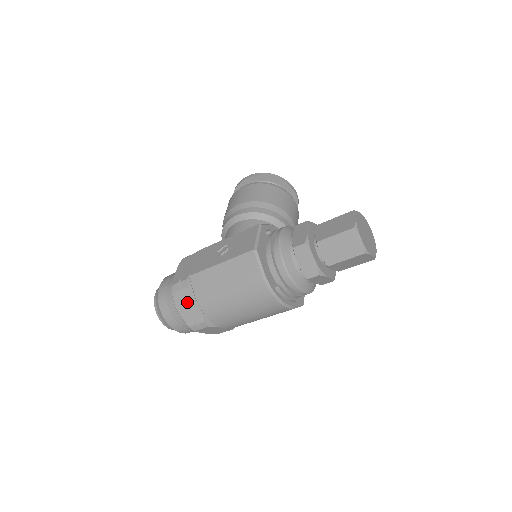
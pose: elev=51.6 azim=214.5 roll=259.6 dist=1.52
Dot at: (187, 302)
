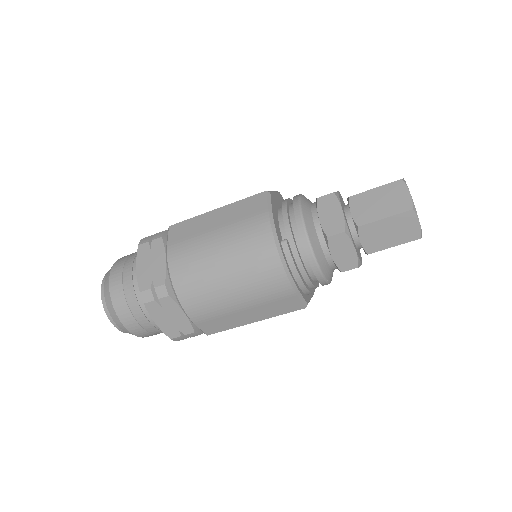
Dot at: (152, 257)
